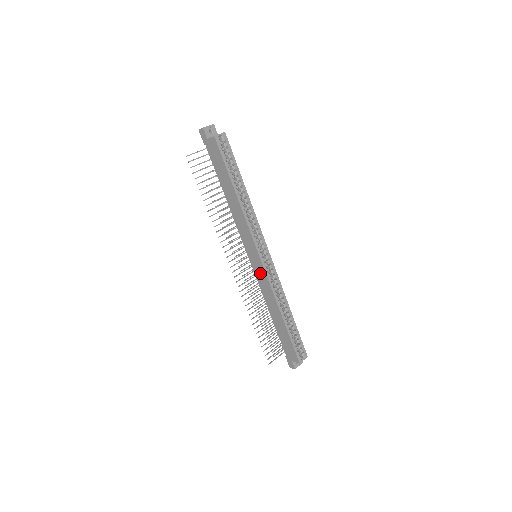
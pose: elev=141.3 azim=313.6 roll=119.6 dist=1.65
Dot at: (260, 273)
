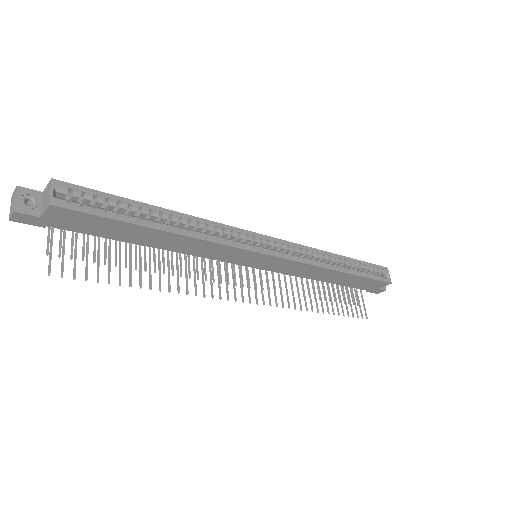
Dot at: (281, 266)
